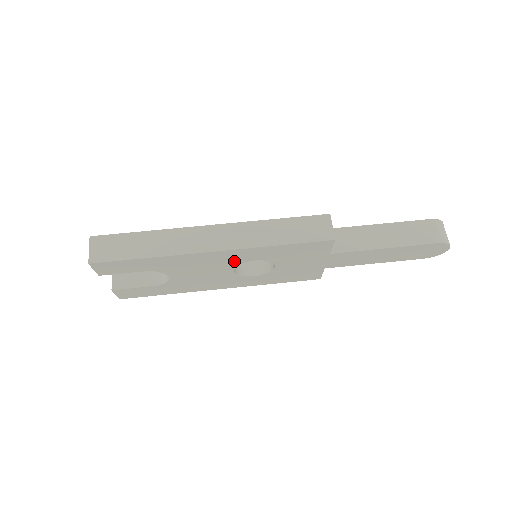
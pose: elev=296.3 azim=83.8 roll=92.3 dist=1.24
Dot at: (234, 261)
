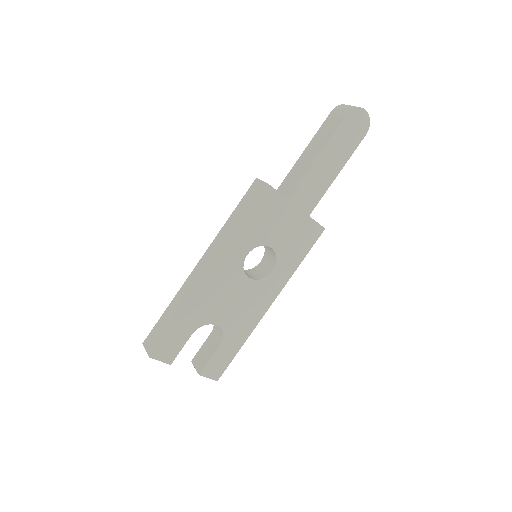
Dot at: (235, 269)
